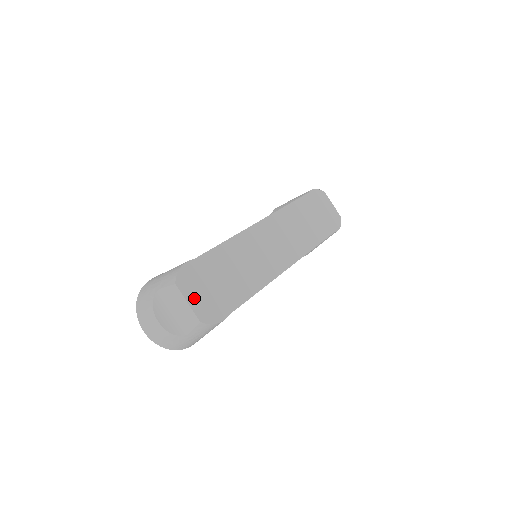
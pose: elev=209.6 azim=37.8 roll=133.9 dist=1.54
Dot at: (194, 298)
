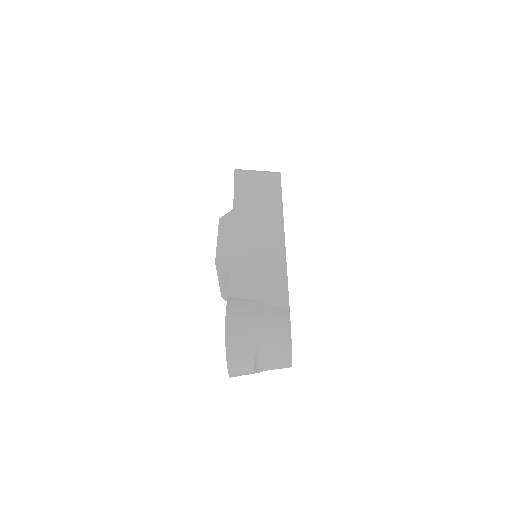
Dot at: occluded
